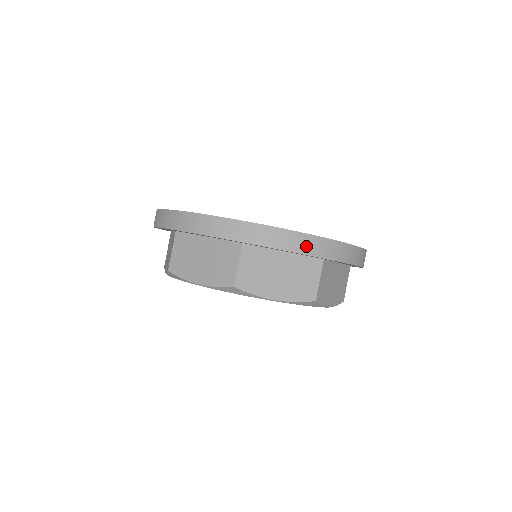
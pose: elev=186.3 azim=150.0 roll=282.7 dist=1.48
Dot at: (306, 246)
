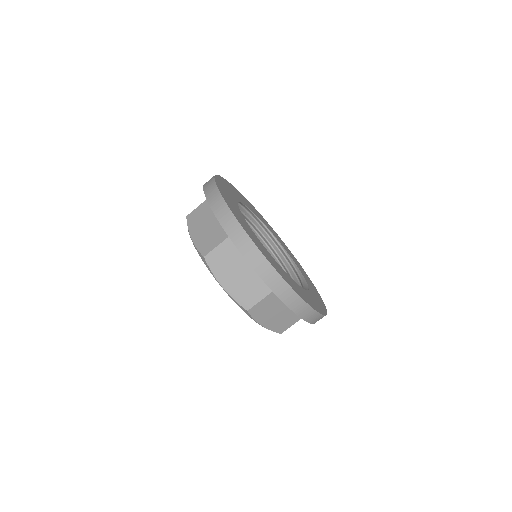
Dot at: (263, 270)
